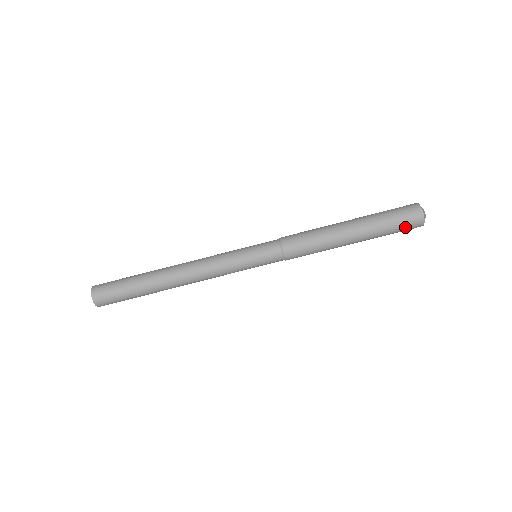
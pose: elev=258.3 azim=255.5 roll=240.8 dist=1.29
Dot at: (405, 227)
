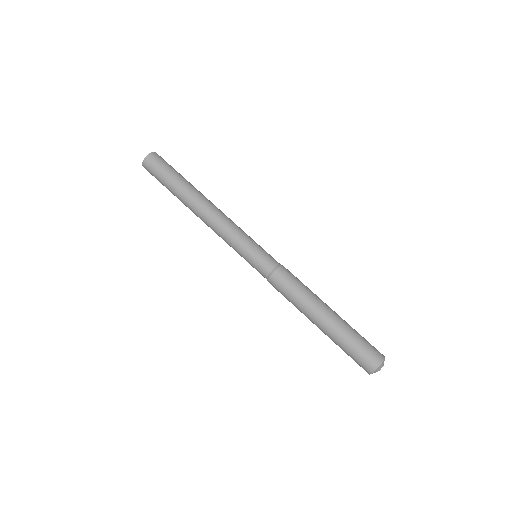
Dot at: (360, 357)
